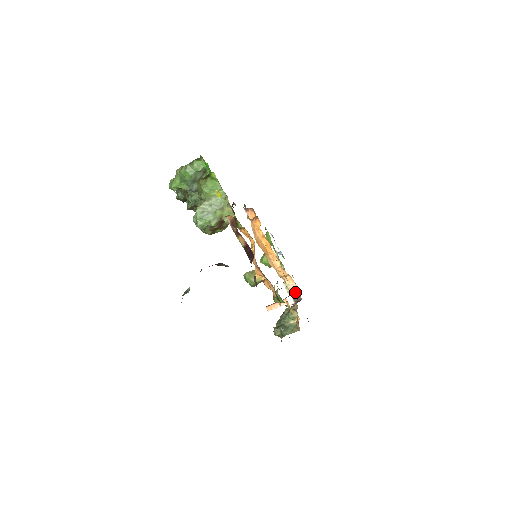
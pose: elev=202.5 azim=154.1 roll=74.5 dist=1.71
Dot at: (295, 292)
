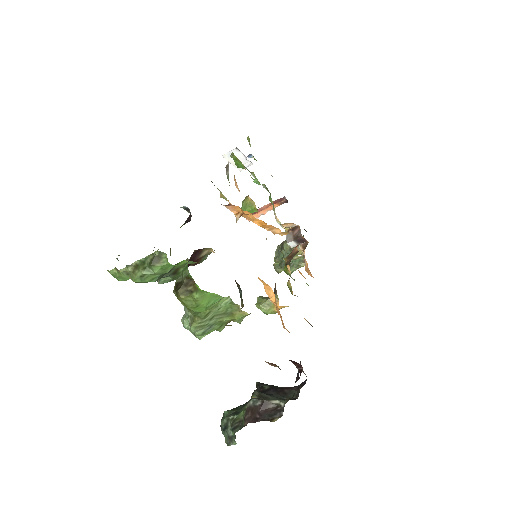
Dot at: (296, 232)
